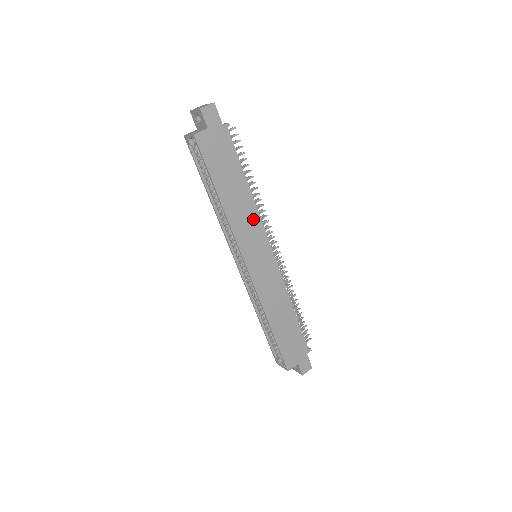
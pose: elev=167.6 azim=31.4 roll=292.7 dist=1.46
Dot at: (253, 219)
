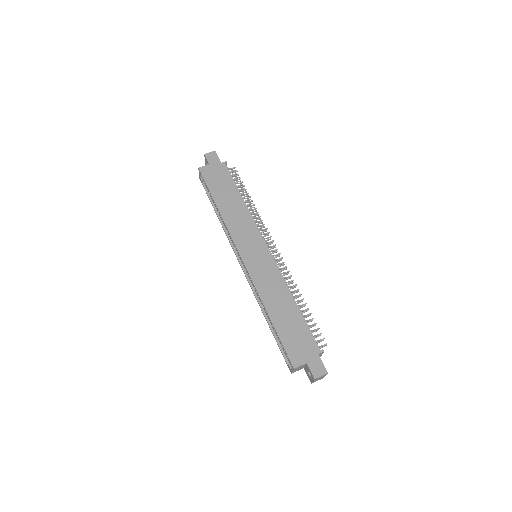
Dot at: (247, 221)
